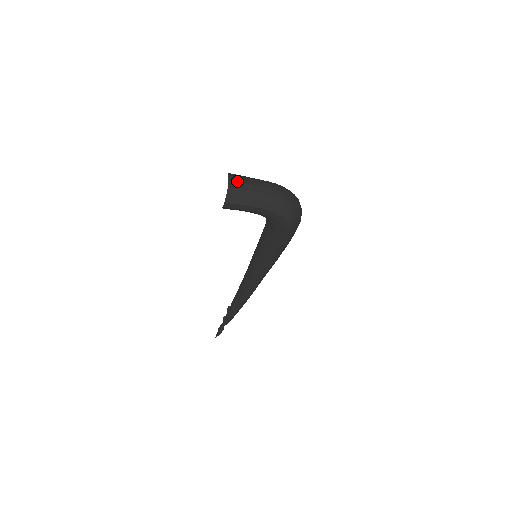
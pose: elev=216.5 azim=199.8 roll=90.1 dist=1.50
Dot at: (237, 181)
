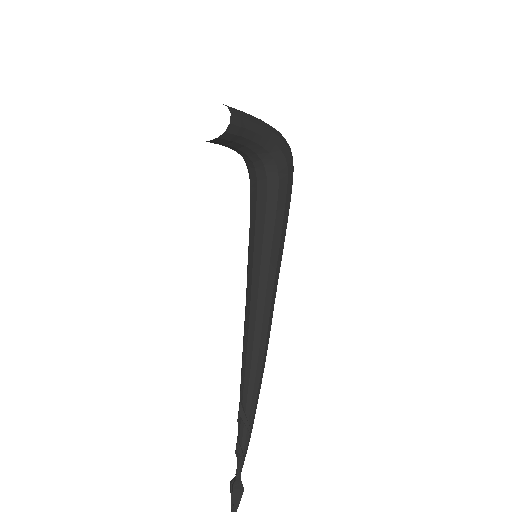
Dot at: occluded
